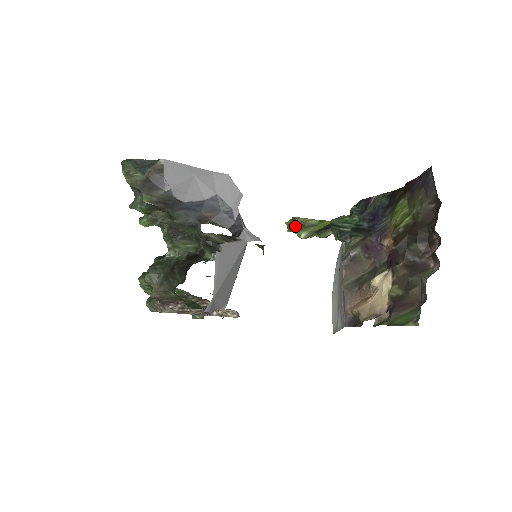
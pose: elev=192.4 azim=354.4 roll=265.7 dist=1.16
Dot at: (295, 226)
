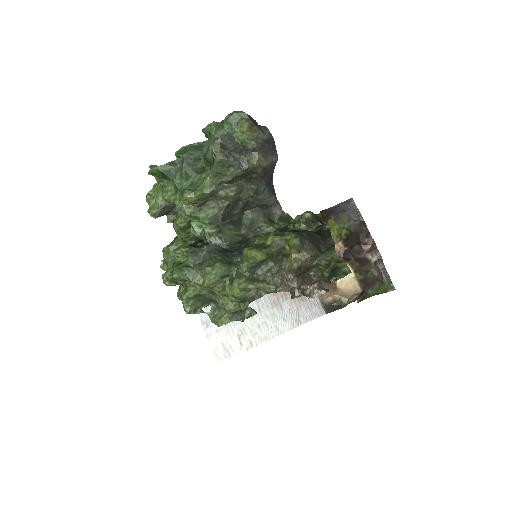
Dot at: occluded
